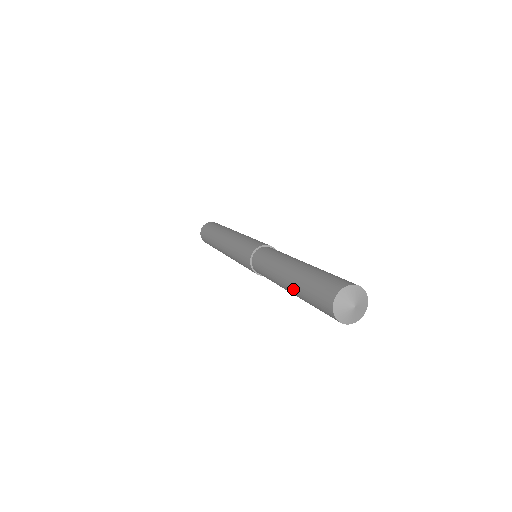
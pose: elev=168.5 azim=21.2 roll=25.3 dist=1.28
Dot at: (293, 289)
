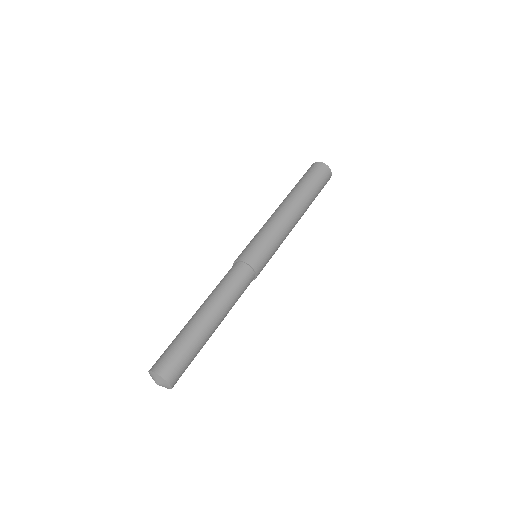
Dot at: (188, 323)
